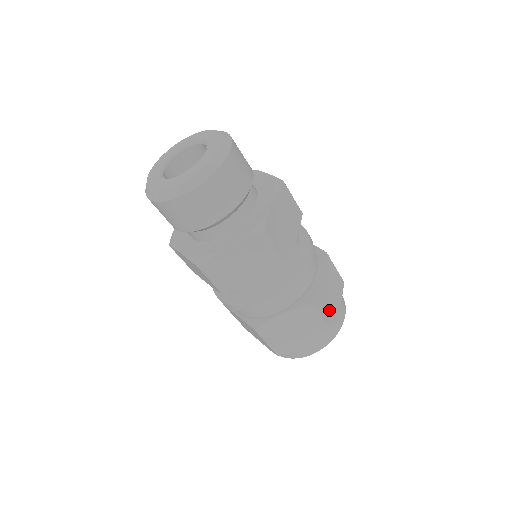
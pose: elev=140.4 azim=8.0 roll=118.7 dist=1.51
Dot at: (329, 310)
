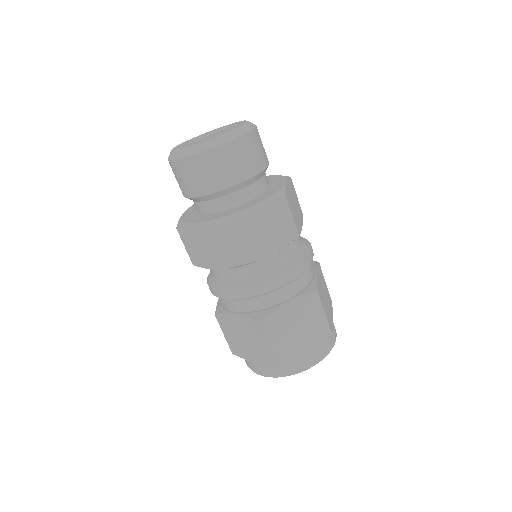
Dot at: (286, 344)
